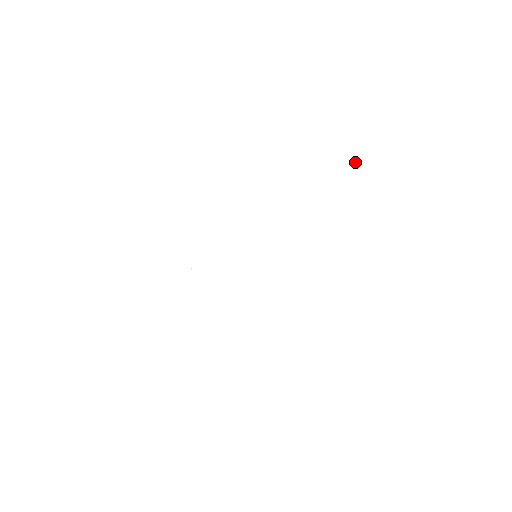
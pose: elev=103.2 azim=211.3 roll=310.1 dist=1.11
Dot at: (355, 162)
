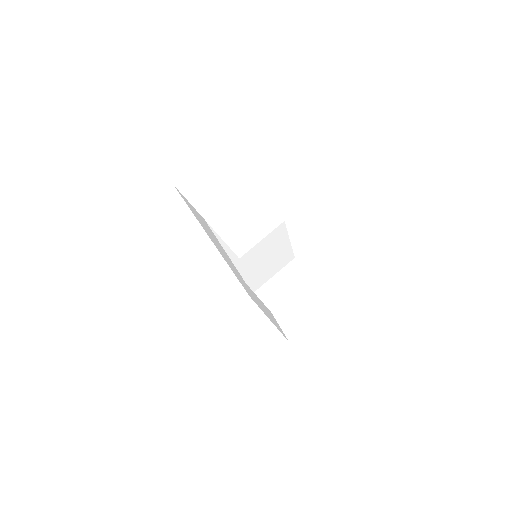
Dot at: (205, 224)
